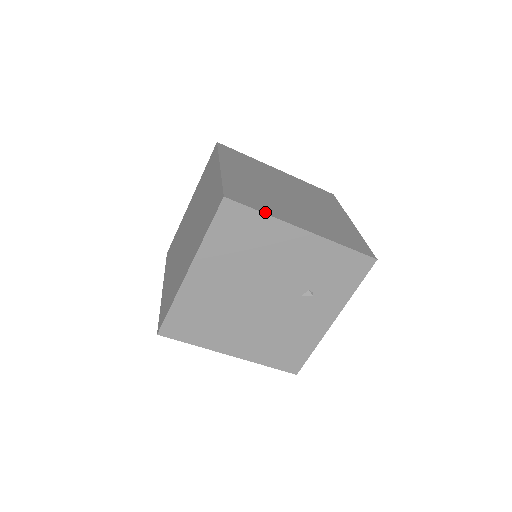
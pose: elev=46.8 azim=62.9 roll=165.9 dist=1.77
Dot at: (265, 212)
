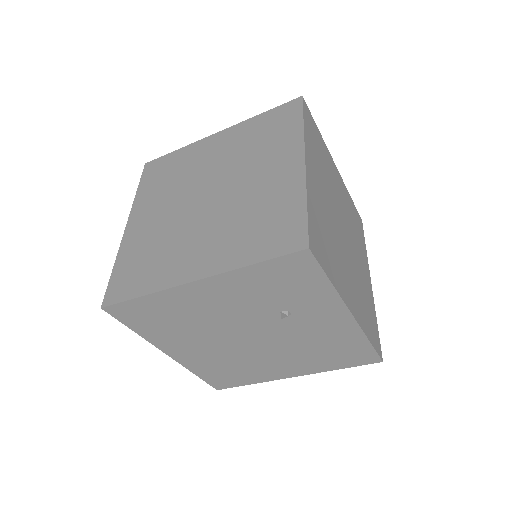
Dot at: (145, 292)
